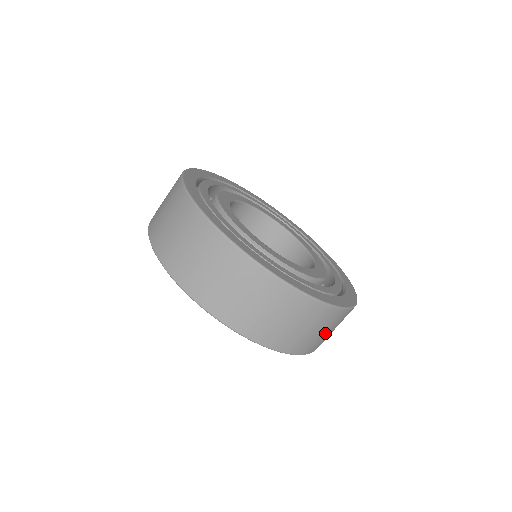
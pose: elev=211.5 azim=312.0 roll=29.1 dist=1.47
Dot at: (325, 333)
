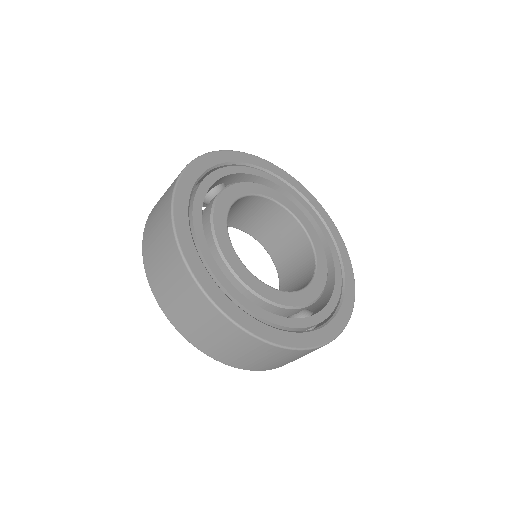
Dot at: occluded
